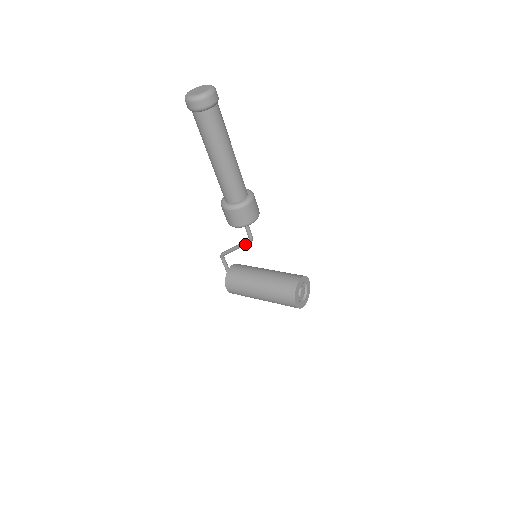
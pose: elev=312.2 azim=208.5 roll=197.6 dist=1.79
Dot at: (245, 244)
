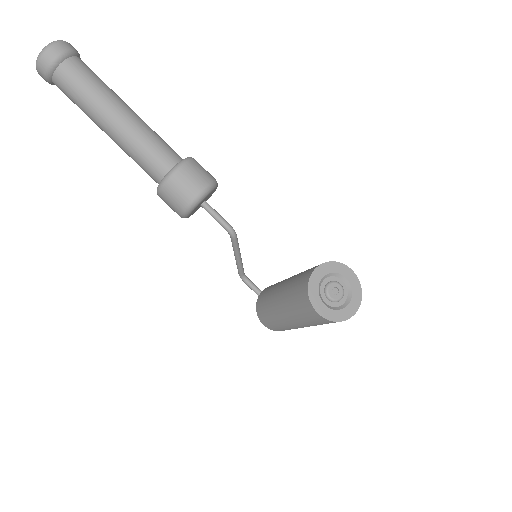
Dot at: (232, 243)
